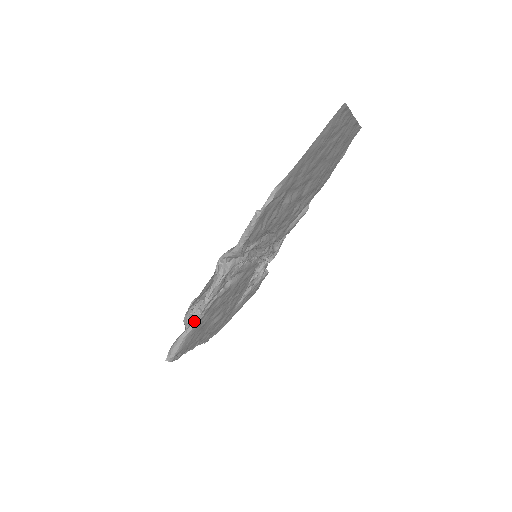
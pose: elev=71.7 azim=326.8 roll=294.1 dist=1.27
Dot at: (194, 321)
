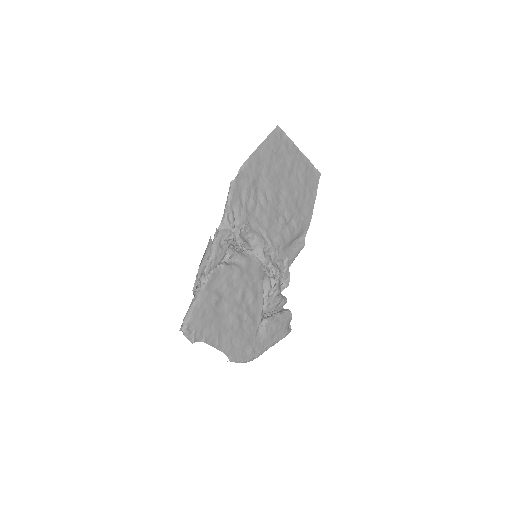
Dot at: (200, 286)
